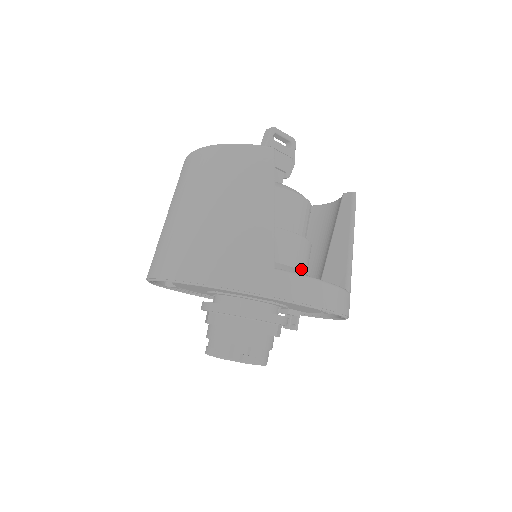
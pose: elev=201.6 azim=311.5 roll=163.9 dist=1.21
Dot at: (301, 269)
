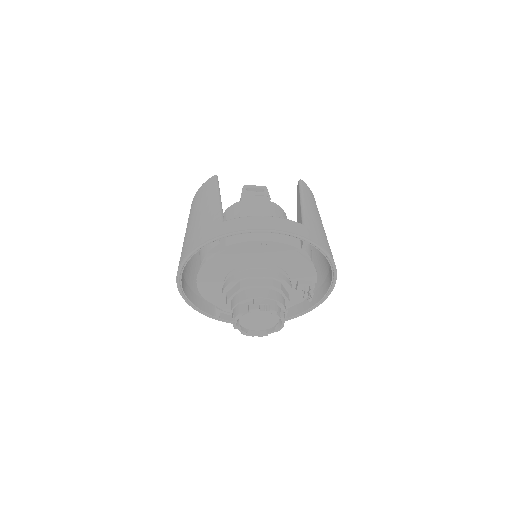
Dot at: occluded
